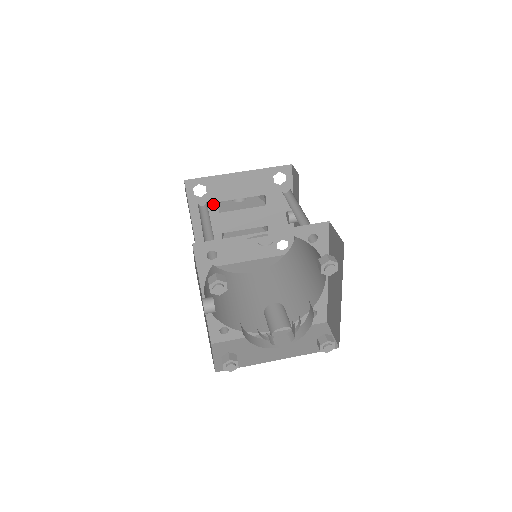
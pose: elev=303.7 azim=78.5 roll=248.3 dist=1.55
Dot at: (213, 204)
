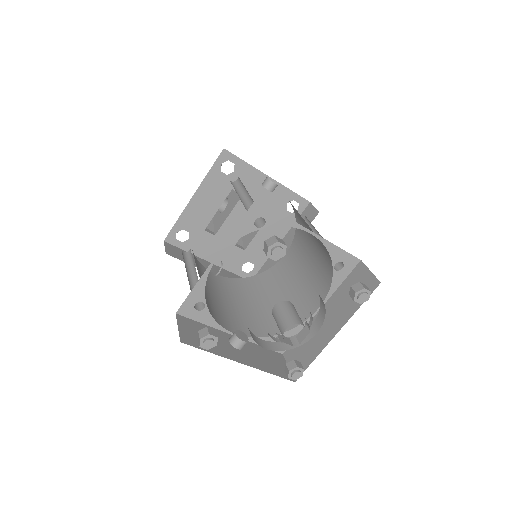
Dot at: (203, 234)
